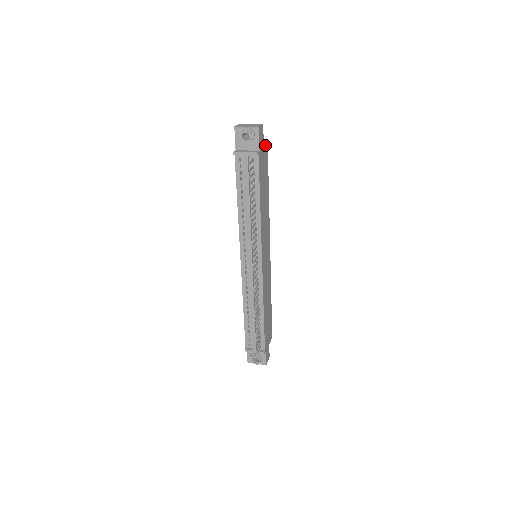
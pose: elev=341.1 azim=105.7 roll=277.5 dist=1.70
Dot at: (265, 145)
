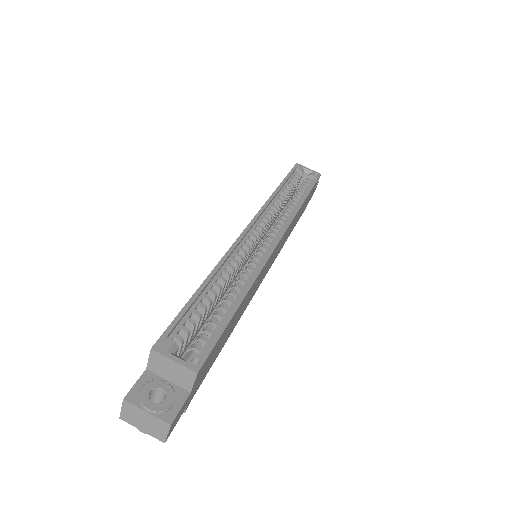
Dot at: (196, 379)
